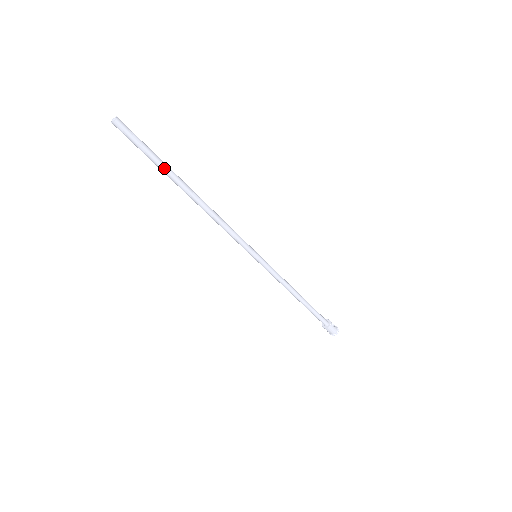
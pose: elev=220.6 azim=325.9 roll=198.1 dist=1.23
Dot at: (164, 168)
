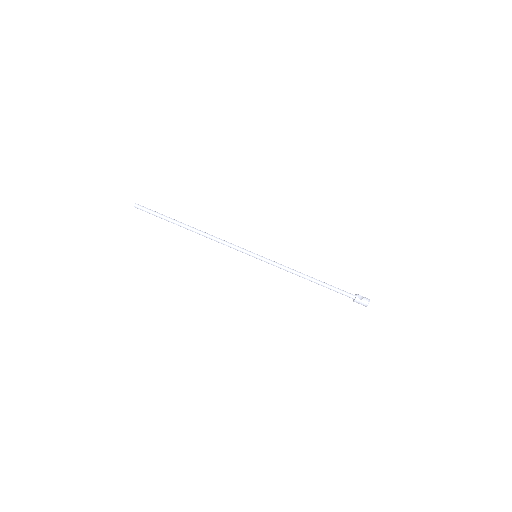
Dot at: (168, 220)
